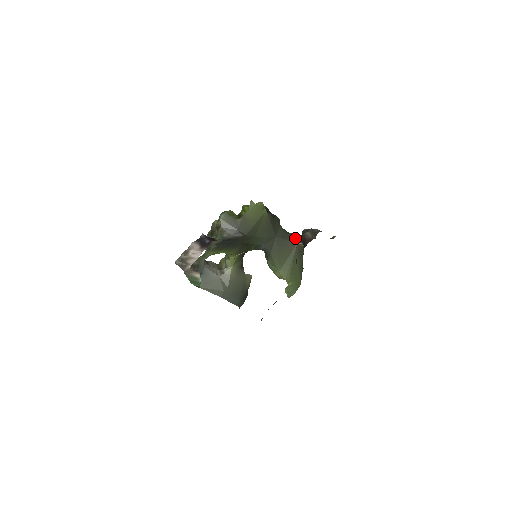
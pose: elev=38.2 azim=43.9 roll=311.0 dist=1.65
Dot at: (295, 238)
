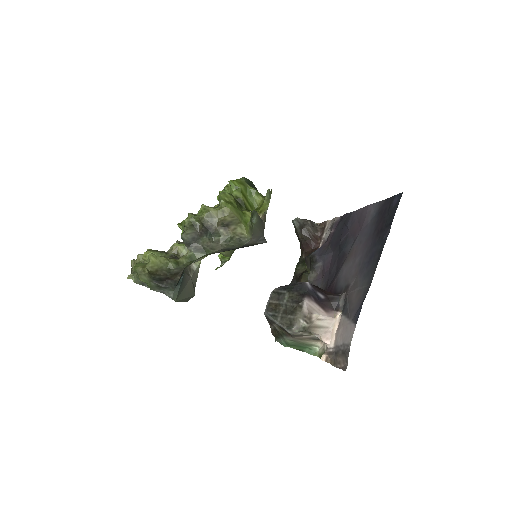
Dot at: occluded
